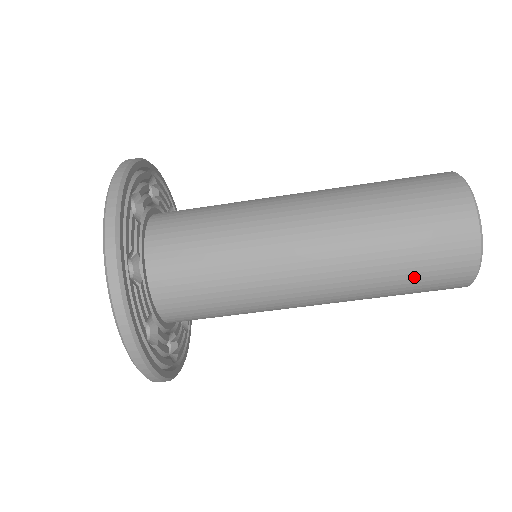
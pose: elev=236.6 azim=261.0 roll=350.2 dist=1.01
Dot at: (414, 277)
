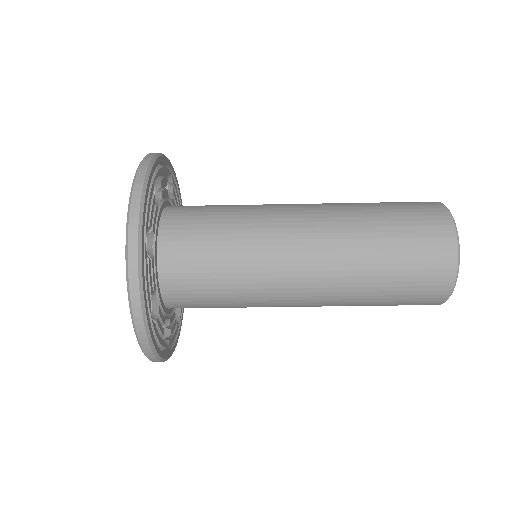
Dot at: (398, 285)
